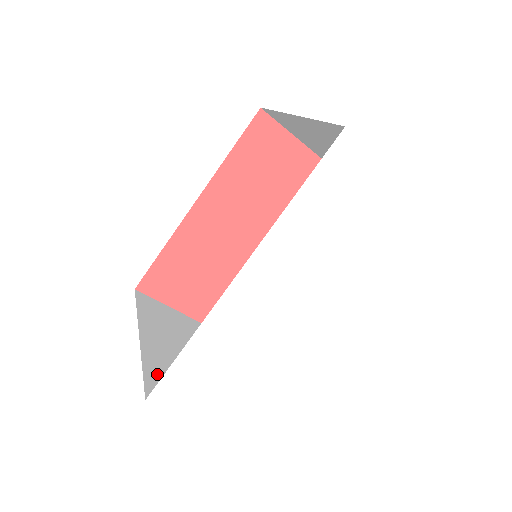
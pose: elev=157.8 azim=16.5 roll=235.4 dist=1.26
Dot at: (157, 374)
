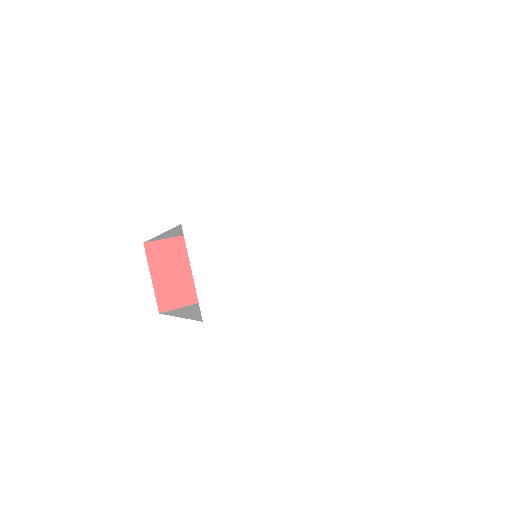
Dot at: occluded
